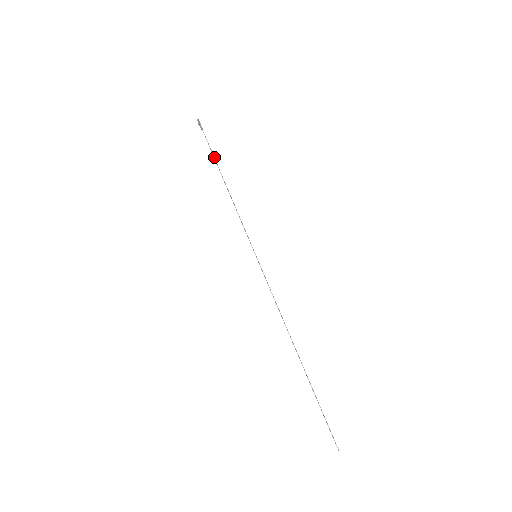
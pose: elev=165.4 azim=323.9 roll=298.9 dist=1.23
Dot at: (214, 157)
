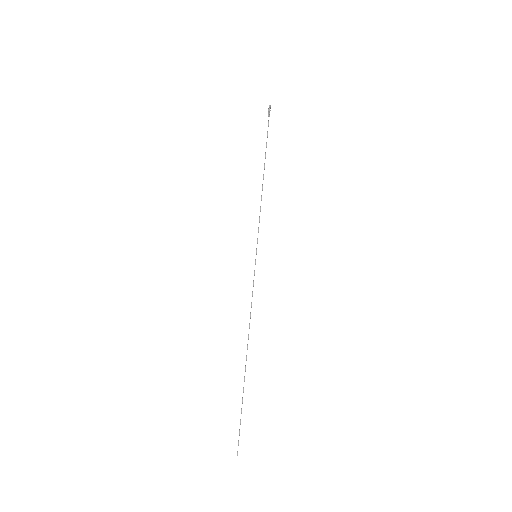
Dot at: occluded
